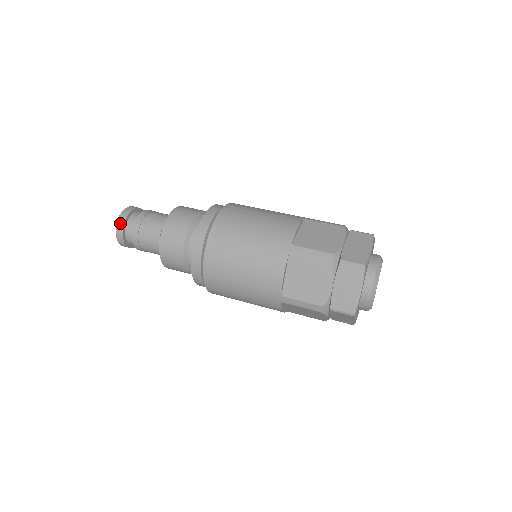
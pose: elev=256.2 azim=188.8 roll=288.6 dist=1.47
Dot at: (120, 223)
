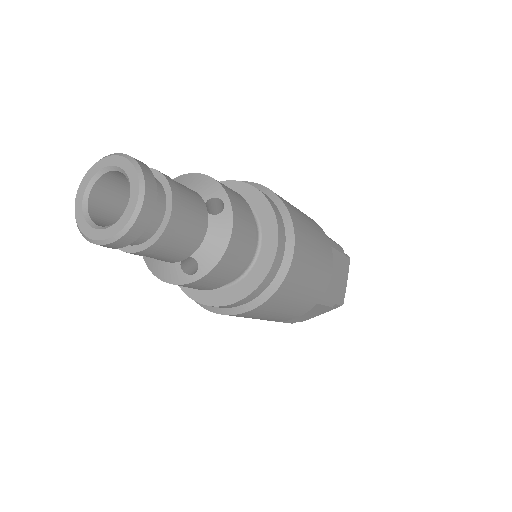
Dot at: (133, 234)
